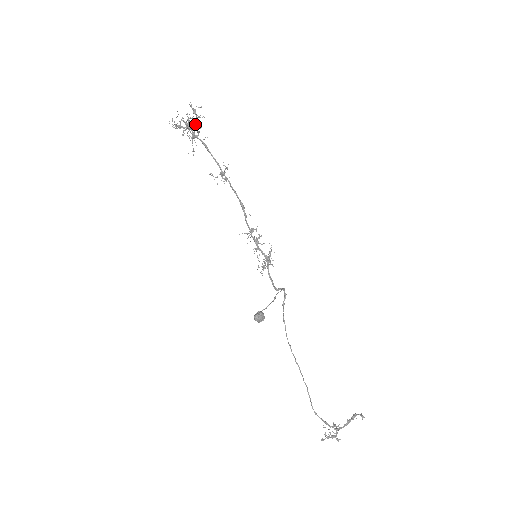
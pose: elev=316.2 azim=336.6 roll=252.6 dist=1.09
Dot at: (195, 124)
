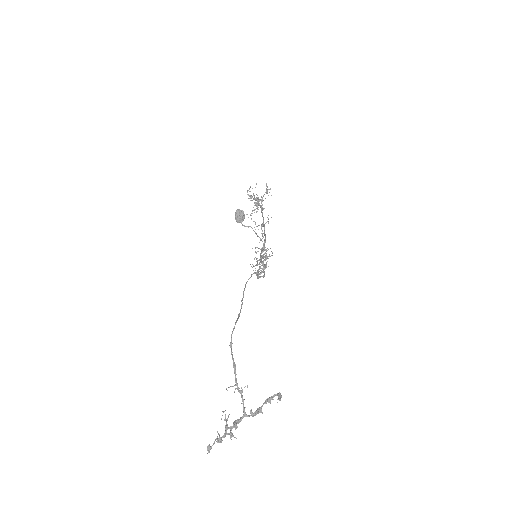
Dot at: (263, 196)
